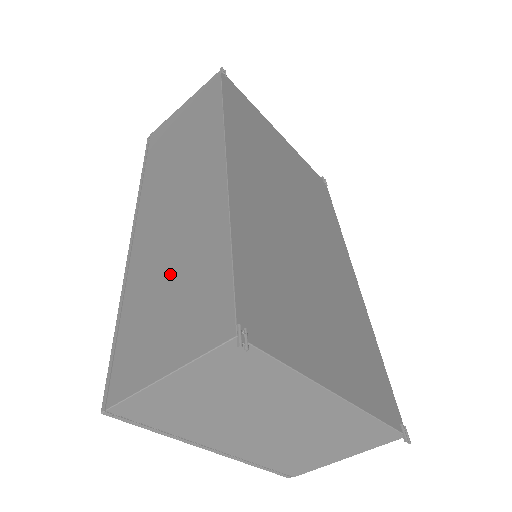
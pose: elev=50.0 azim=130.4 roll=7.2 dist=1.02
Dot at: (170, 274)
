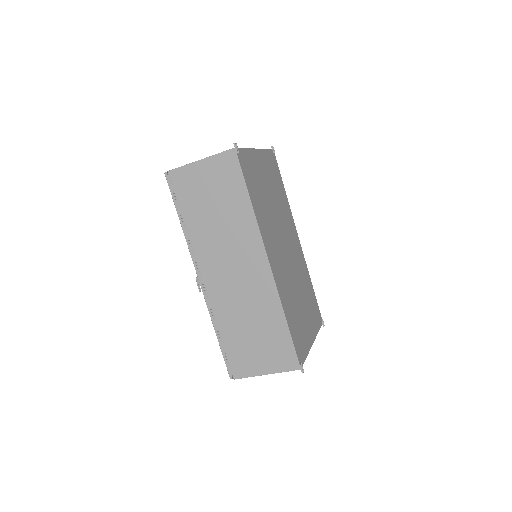
Dot at: (250, 326)
